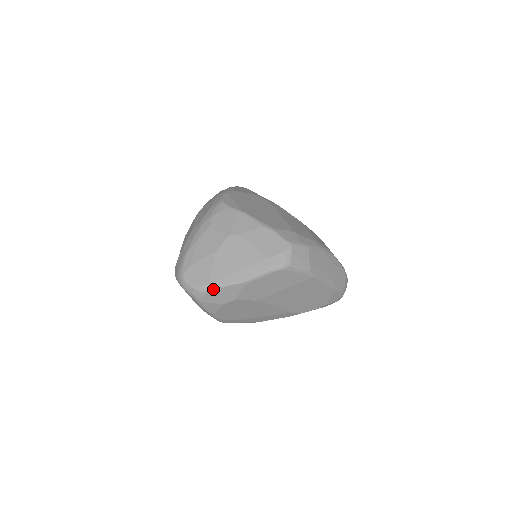
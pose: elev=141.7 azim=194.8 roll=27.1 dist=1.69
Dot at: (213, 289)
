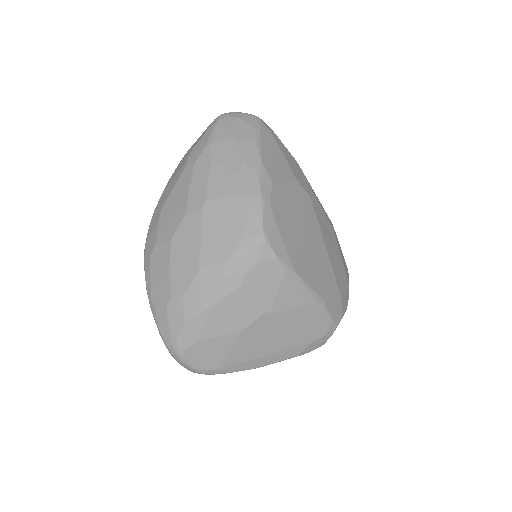
Dot at: (222, 373)
